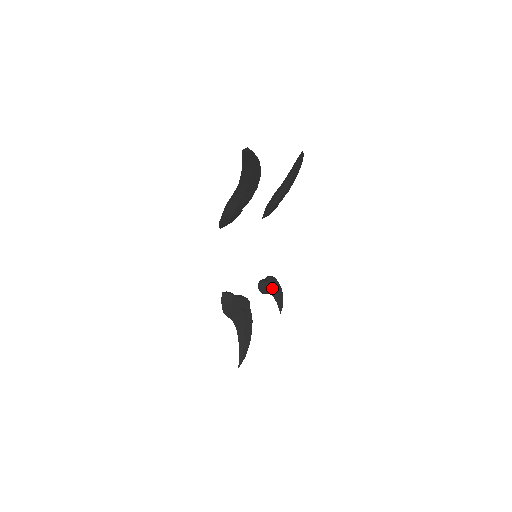
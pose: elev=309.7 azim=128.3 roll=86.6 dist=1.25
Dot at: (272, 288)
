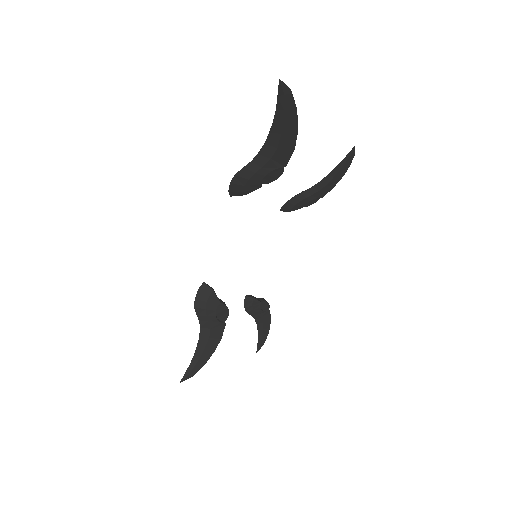
Dot at: (260, 313)
